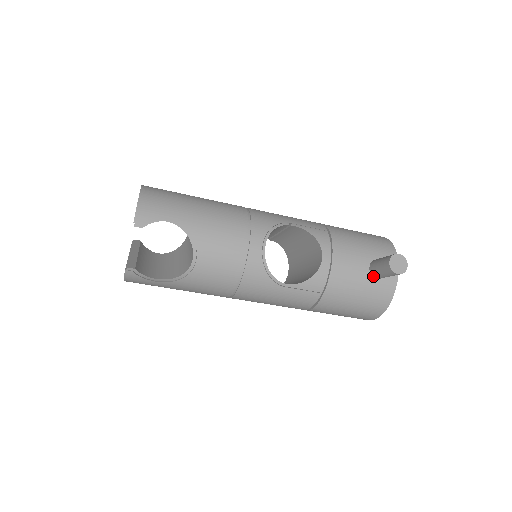
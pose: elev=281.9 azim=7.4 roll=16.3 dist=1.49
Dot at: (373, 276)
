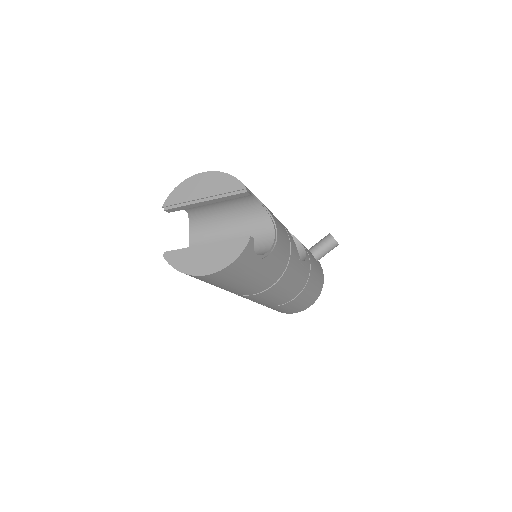
Dot at: (316, 259)
